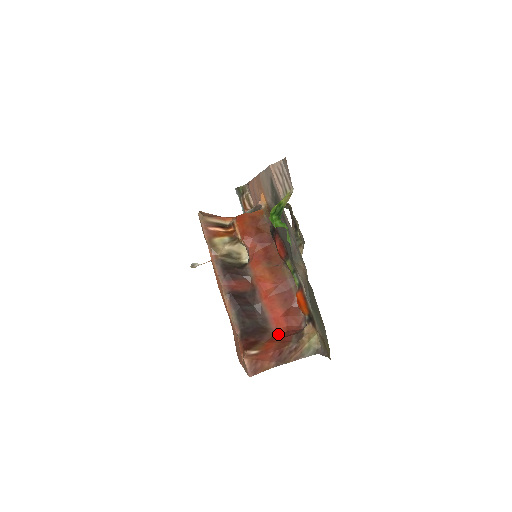
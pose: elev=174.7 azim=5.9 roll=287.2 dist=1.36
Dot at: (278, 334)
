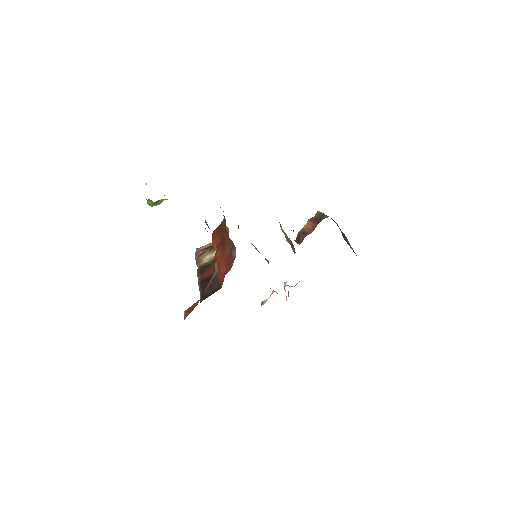
Dot at: occluded
